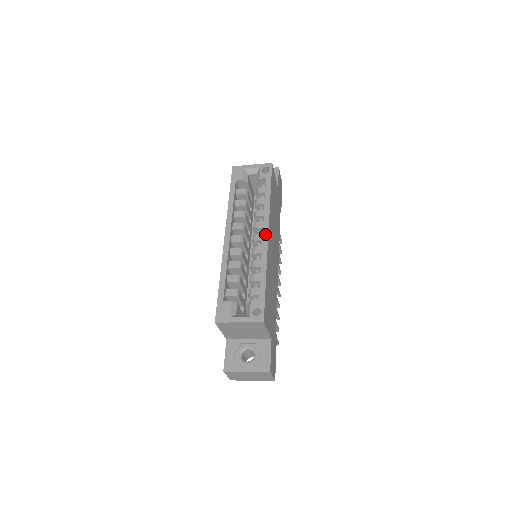
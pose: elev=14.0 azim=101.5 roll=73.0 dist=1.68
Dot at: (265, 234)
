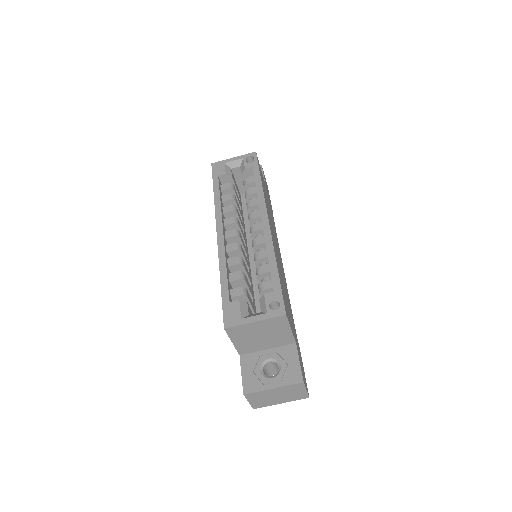
Dot at: (265, 221)
